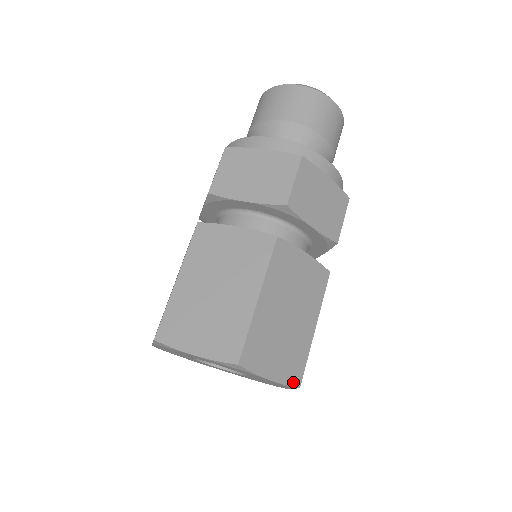
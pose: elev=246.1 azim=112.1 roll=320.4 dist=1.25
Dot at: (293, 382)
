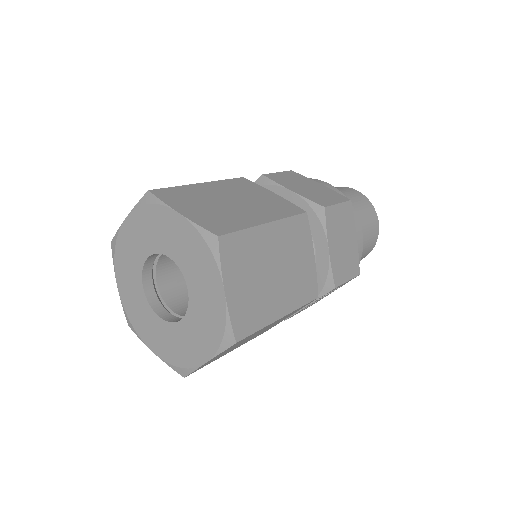
Dot at: (236, 328)
